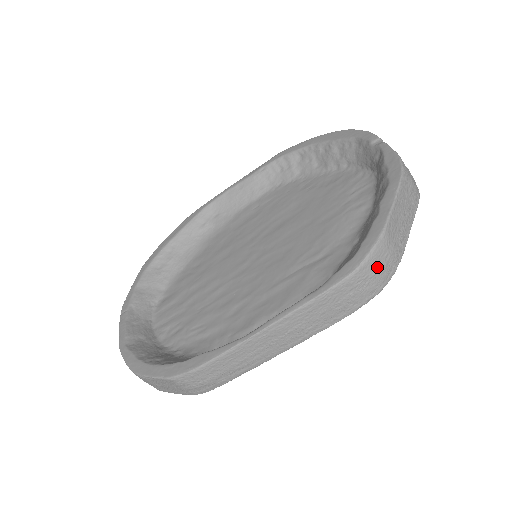
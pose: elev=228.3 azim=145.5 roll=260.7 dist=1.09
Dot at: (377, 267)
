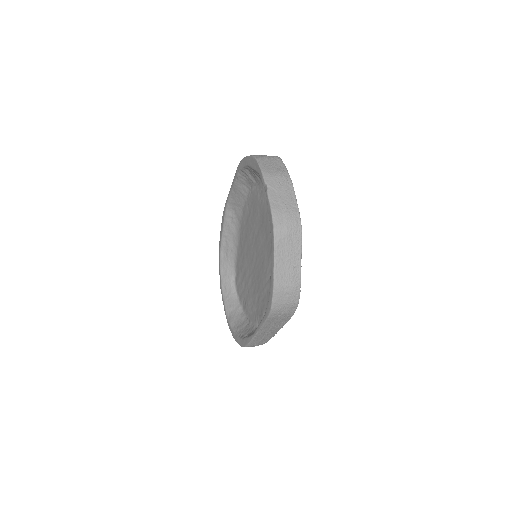
Dot at: (283, 302)
